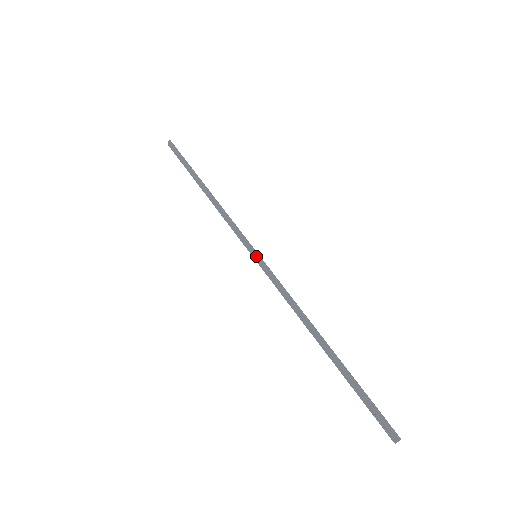
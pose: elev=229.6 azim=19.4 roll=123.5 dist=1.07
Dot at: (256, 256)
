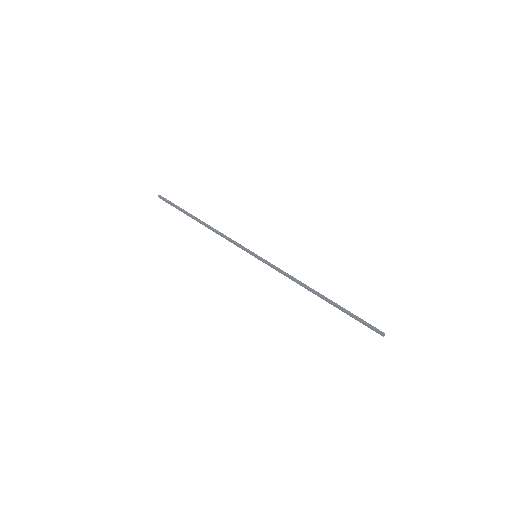
Dot at: (256, 257)
